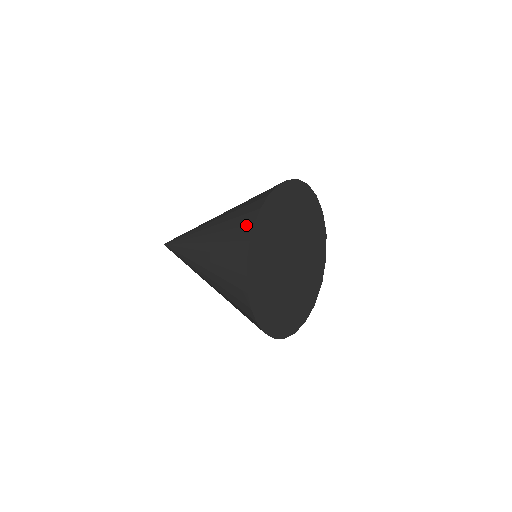
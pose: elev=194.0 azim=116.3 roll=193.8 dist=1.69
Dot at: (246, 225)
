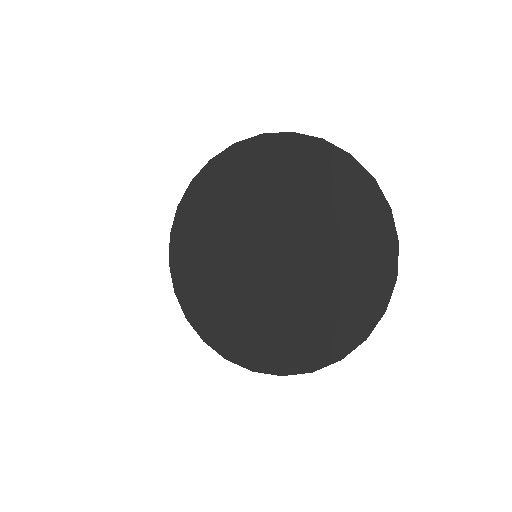
Dot at: occluded
